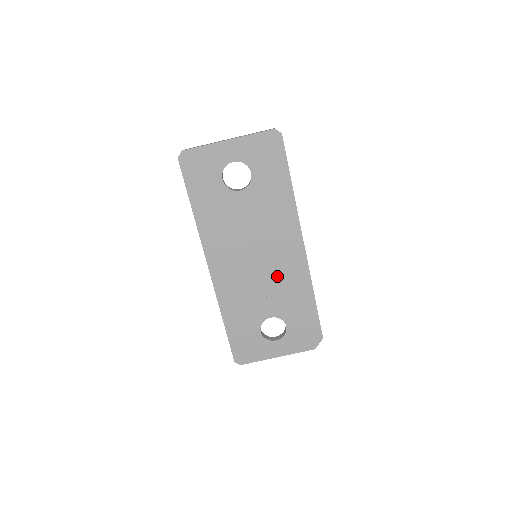
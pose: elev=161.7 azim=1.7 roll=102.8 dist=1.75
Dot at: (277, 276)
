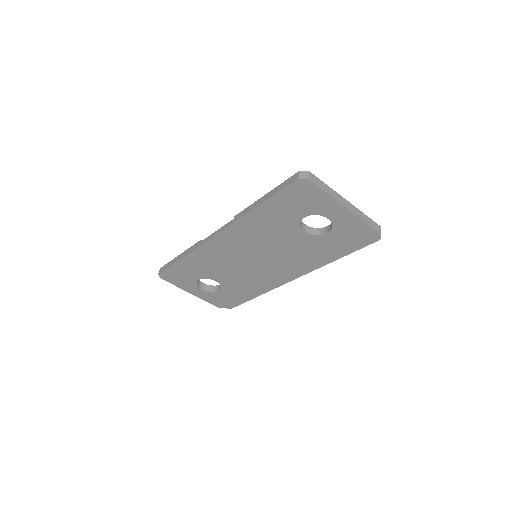
Dot at: (252, 274)
